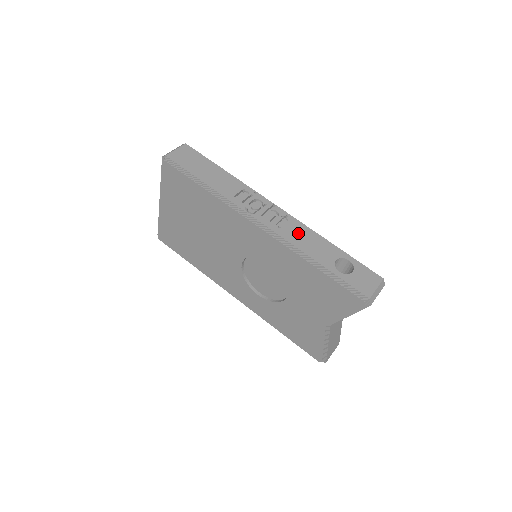
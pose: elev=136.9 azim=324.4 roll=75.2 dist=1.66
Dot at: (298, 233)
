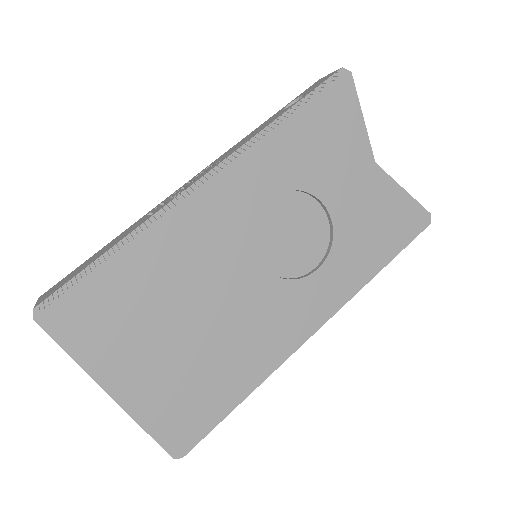
Dot at: (235, 147)
